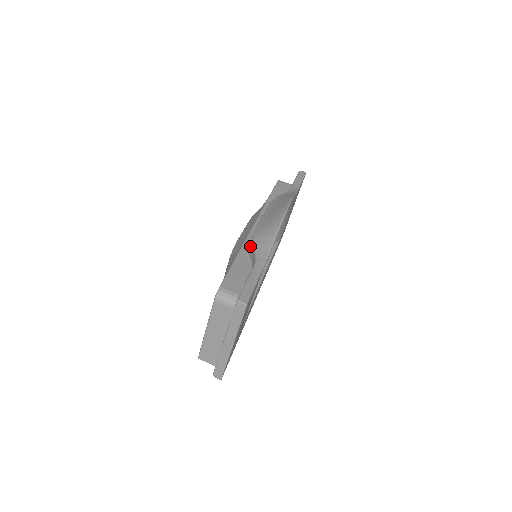
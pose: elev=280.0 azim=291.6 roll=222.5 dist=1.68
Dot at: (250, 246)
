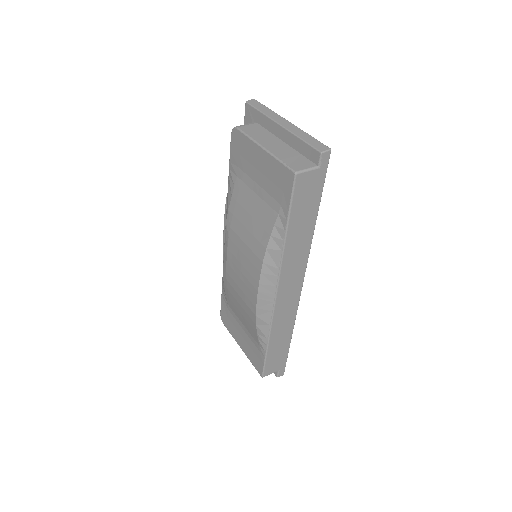
Dot at: occluded
